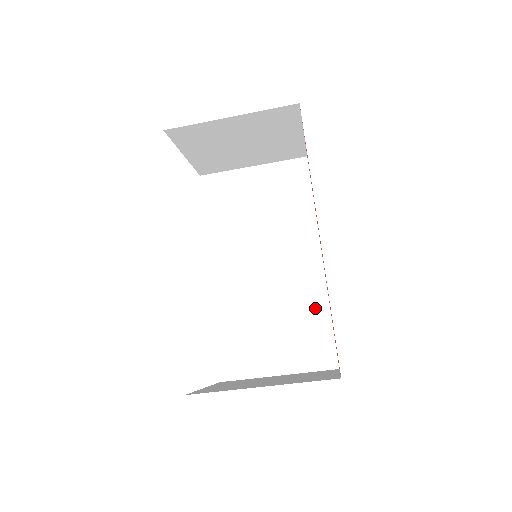
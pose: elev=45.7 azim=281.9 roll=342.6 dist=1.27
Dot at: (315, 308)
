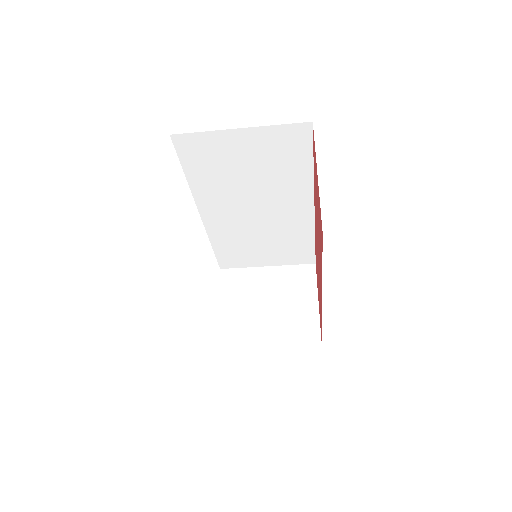
Dot at: (302, 236)
